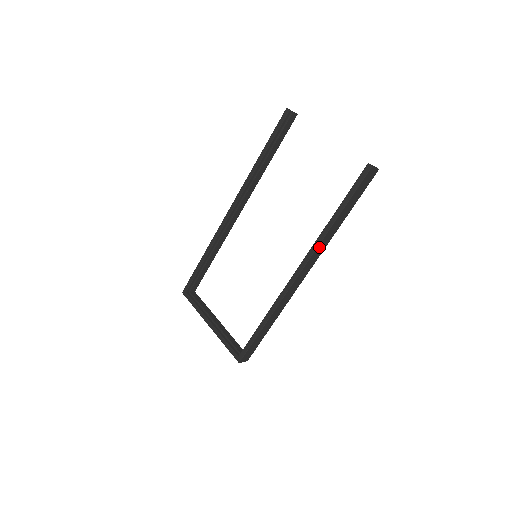
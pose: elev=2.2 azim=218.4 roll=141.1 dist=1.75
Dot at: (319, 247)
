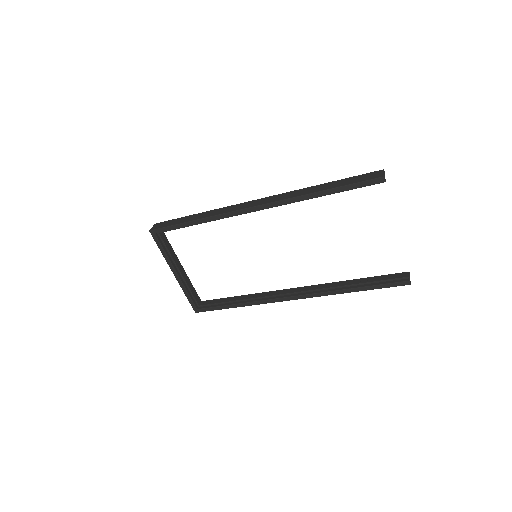
Dot at: (322, 294)
